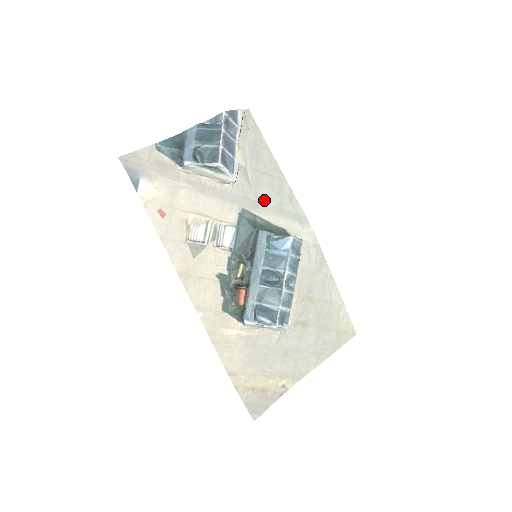
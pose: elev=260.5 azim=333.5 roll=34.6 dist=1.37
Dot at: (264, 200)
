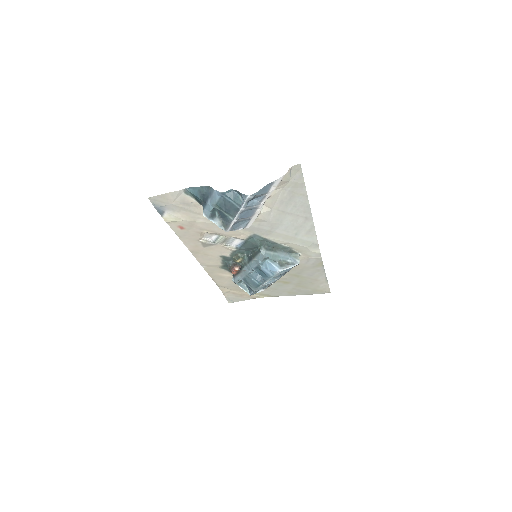
Dot at: (279, 231)
